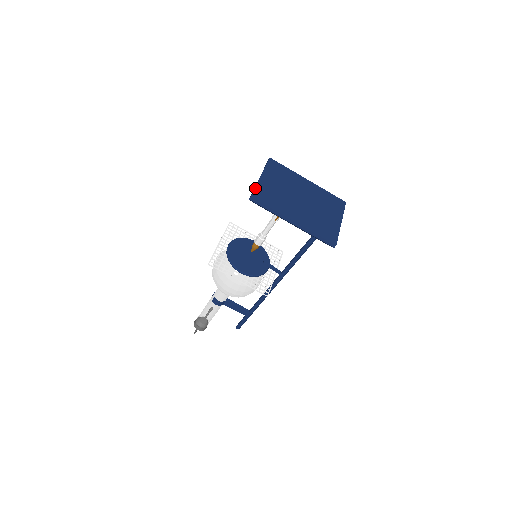
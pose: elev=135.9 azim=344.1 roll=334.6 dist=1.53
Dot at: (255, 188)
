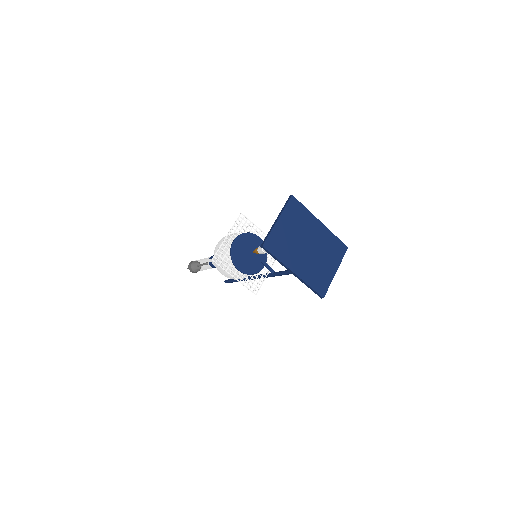
Dot at: (269, 235)
